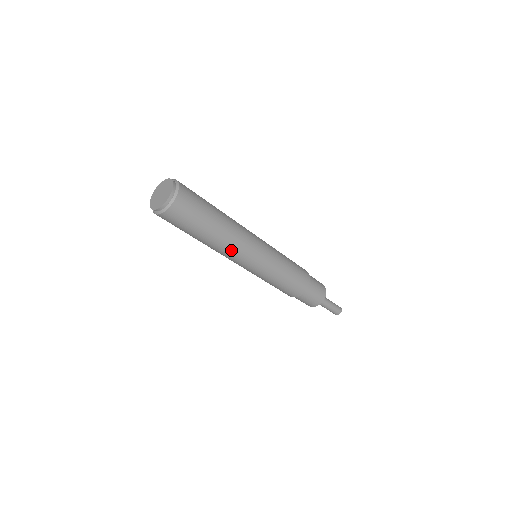
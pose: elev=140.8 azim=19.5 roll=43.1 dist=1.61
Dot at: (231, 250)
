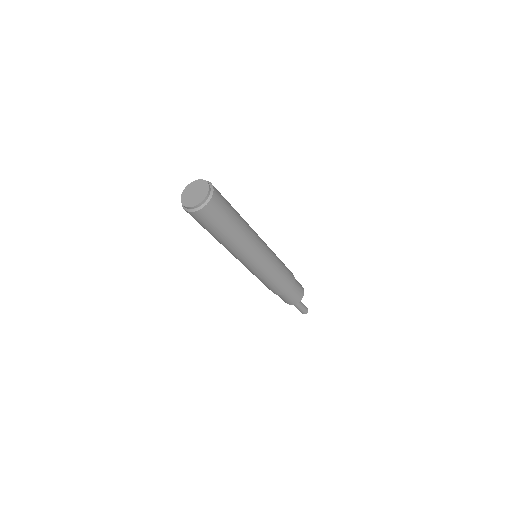
Dot at: (231, 251)
